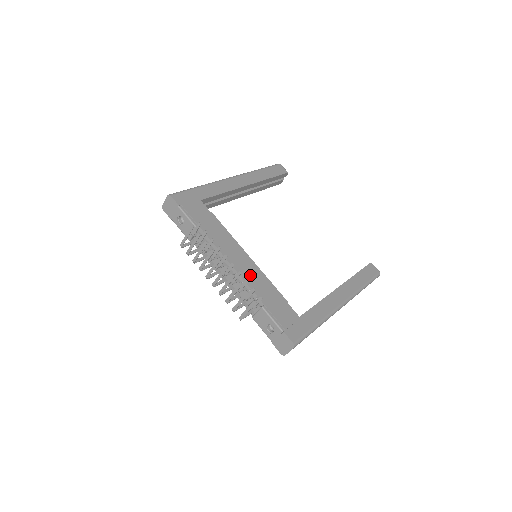
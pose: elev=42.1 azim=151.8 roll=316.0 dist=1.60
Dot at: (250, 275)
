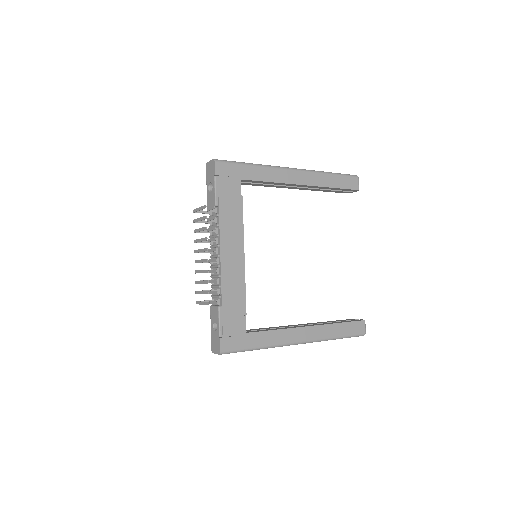
Dot at: (231, 274)
